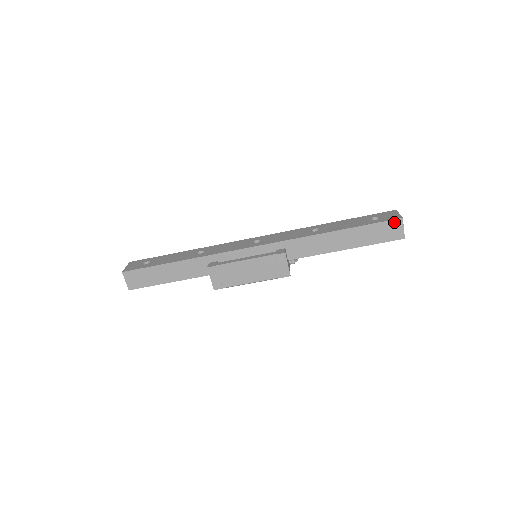
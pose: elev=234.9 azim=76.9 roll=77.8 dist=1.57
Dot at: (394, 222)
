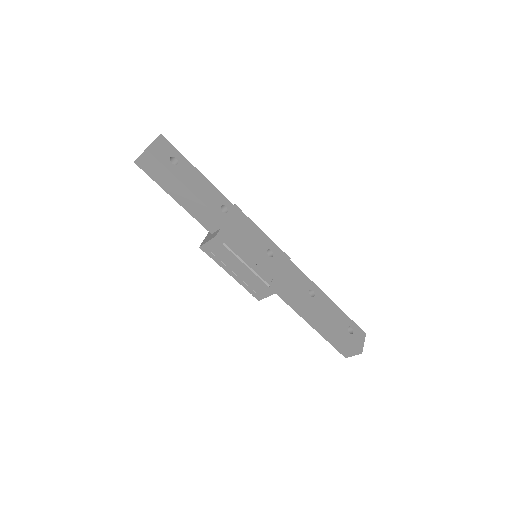
Dot at: (355, 349)
